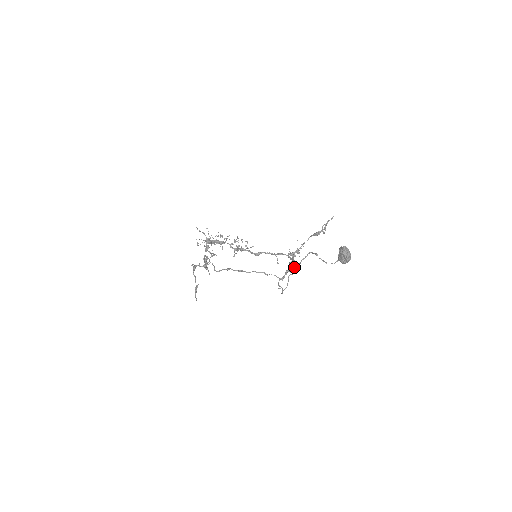
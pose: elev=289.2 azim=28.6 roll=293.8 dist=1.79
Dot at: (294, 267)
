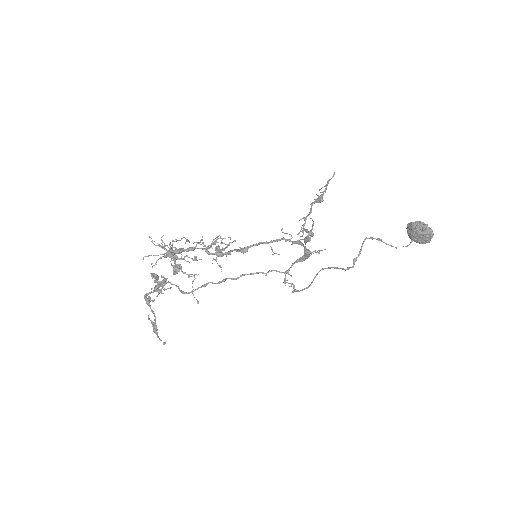
Dot at: (353, 264)
